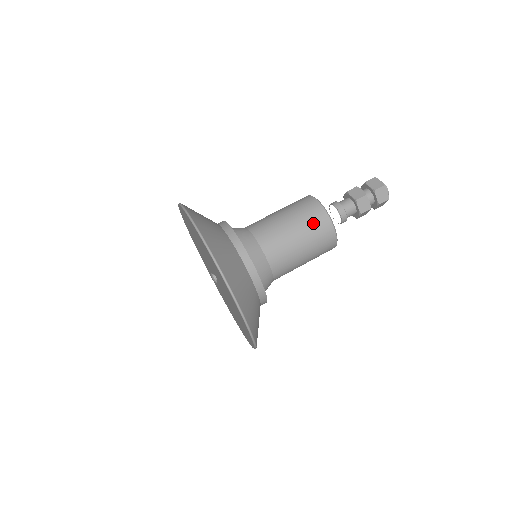
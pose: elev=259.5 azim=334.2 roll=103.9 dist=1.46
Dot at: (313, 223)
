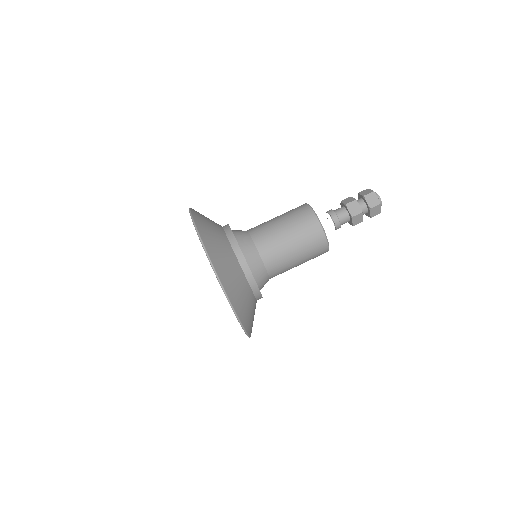
Dot at: (312, 244)
